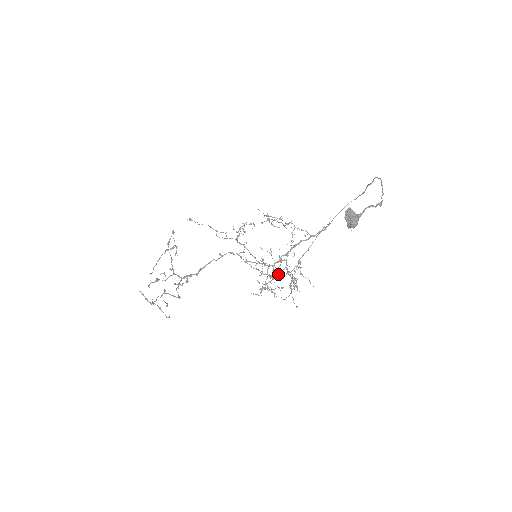
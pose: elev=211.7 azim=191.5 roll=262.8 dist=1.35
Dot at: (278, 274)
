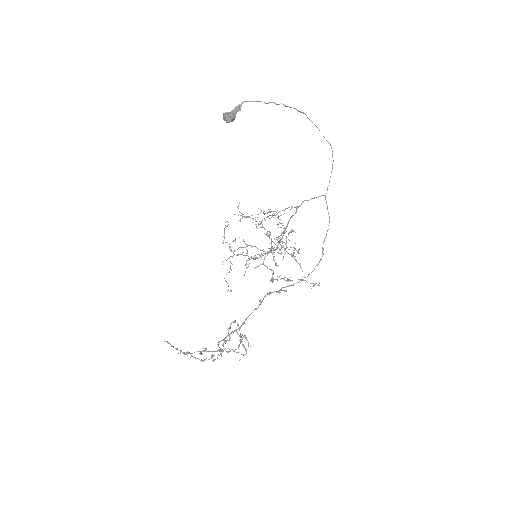
Dot at: (271, 249)
